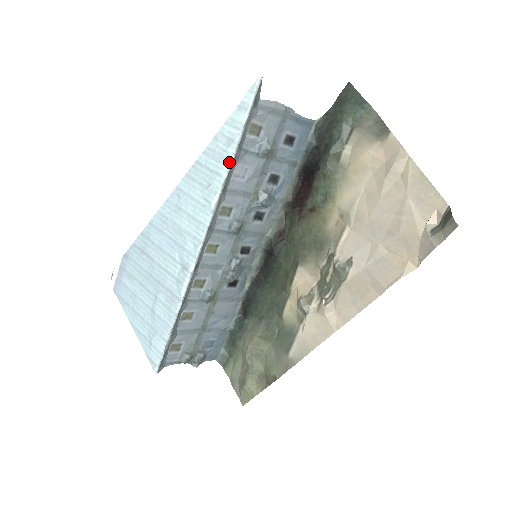
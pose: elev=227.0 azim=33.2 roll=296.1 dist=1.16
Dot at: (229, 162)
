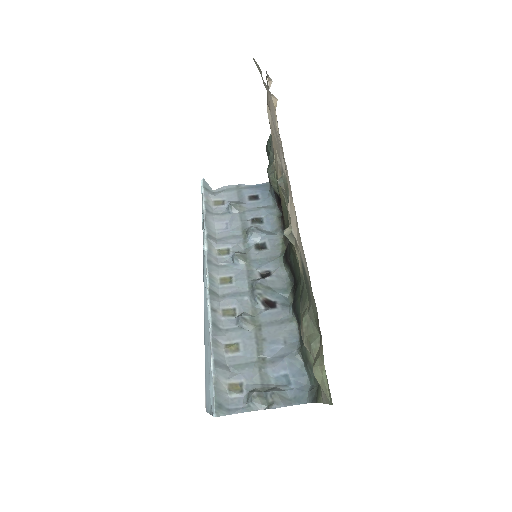
Dot at: (204, 221)
